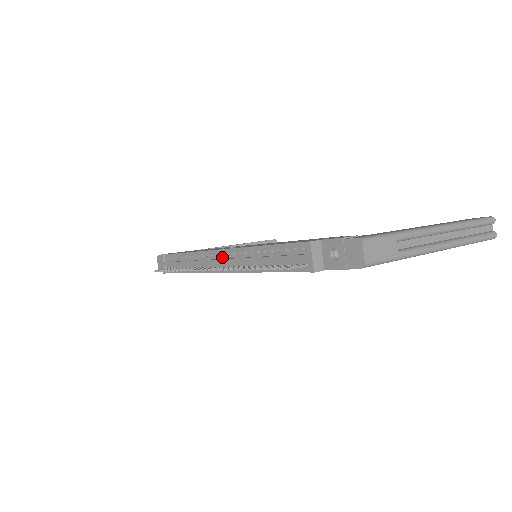
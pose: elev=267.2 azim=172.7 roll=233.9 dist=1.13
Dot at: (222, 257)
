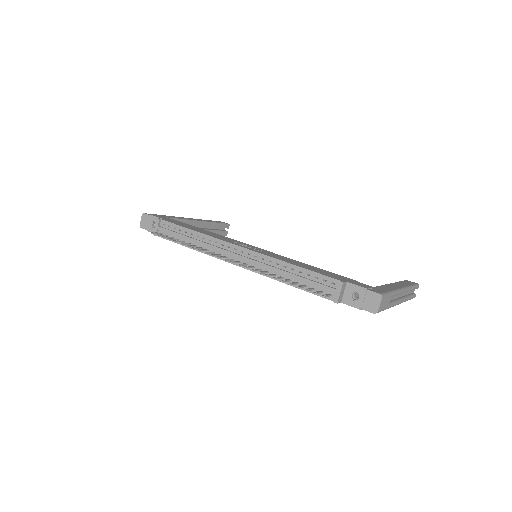
Dot at: (240, 253)
